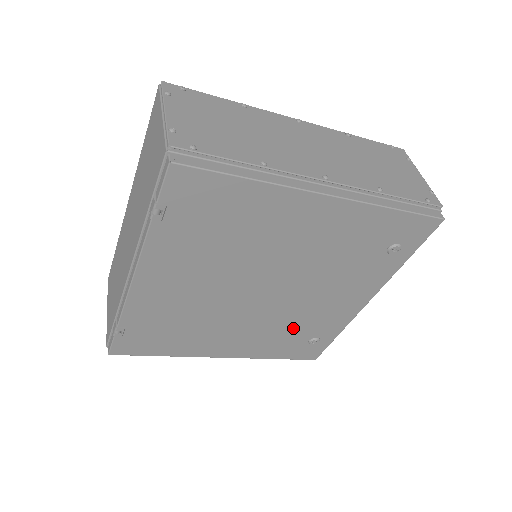
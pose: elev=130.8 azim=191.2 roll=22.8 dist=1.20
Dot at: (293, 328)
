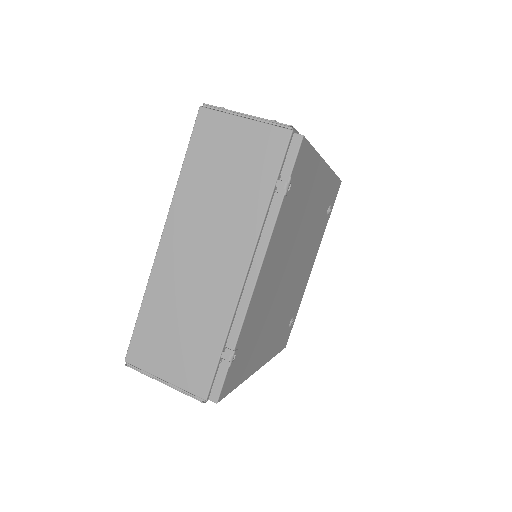
Dot at: (289, 310)
